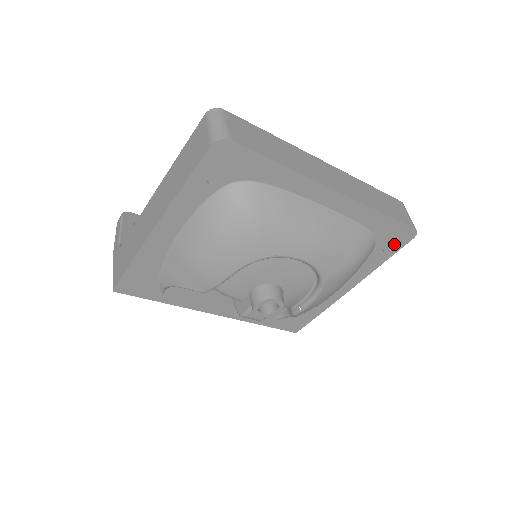
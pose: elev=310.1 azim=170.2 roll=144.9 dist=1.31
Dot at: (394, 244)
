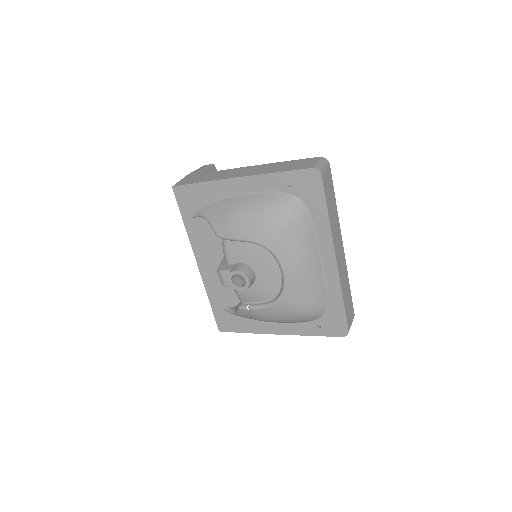
Dot at: (330, 329)
